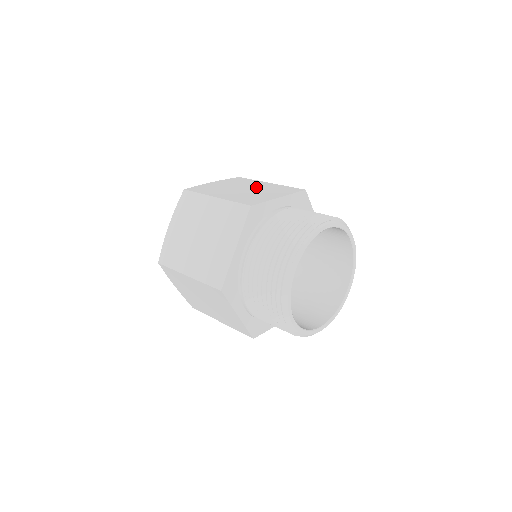
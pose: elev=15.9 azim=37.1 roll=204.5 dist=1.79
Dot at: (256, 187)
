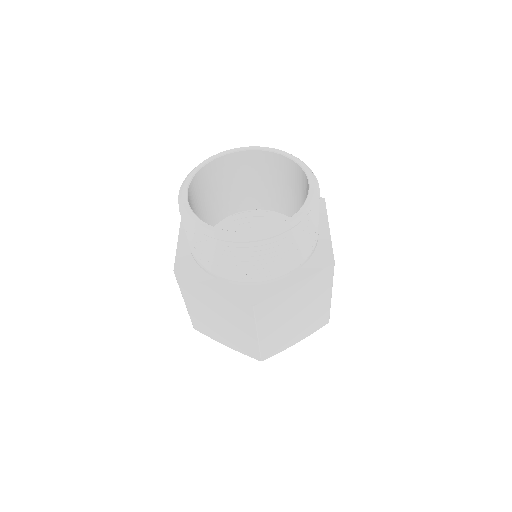
Dot at: occluded
